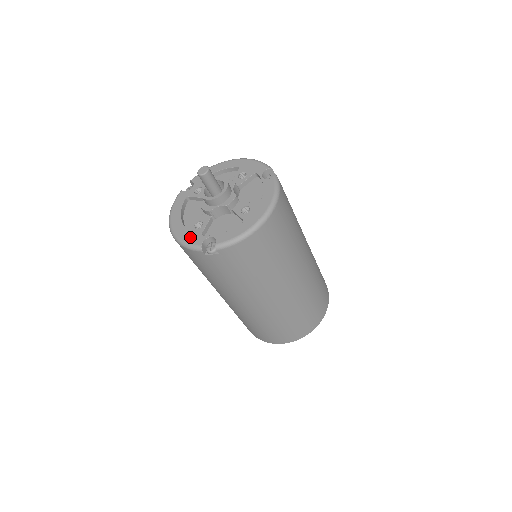
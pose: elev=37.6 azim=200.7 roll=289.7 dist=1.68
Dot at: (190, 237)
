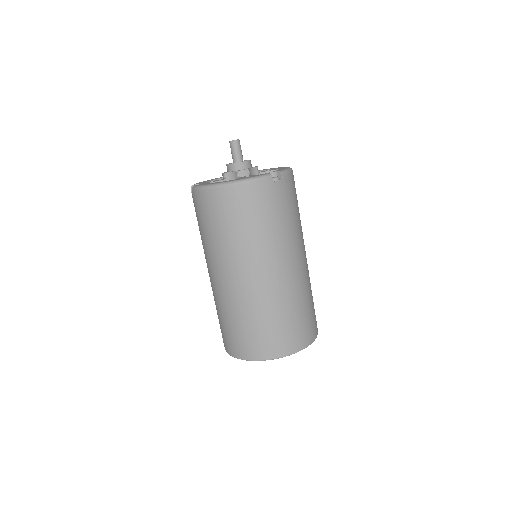
Dot at: (252, 176)
